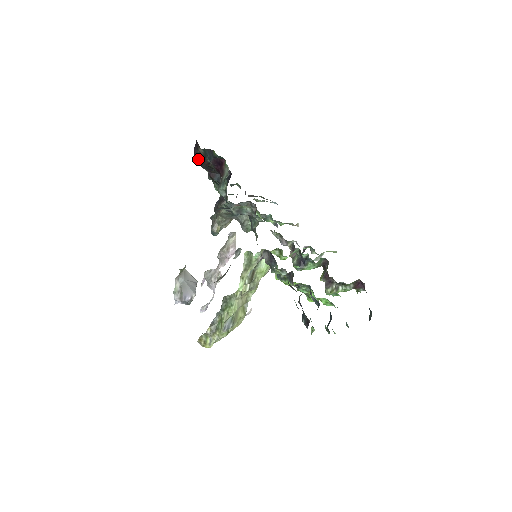
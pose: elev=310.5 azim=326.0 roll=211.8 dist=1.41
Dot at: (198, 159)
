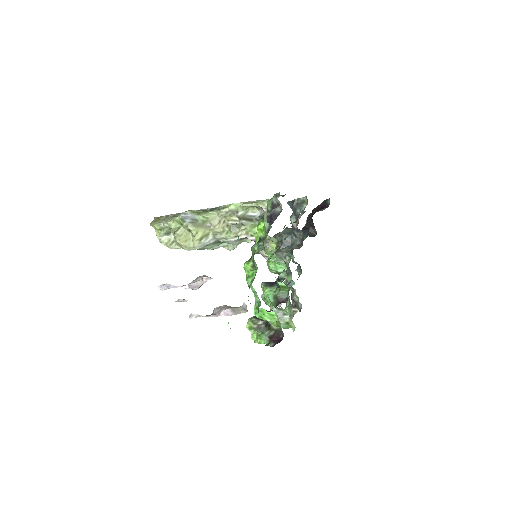
Dot at: occluded
